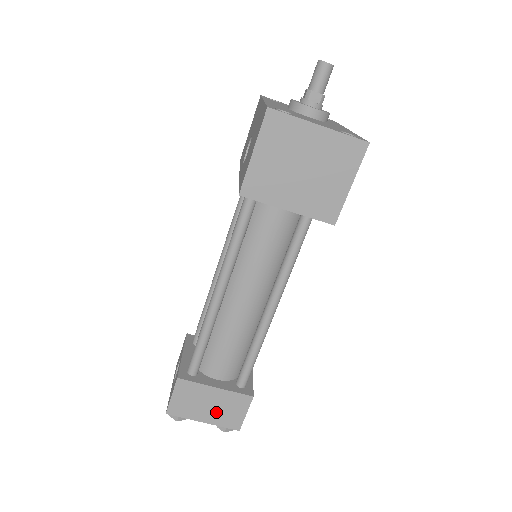
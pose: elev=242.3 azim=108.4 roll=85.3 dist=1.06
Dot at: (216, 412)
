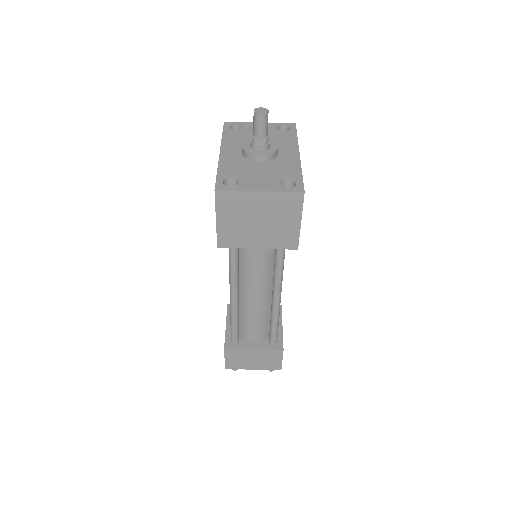
Dot at: (260, 363)
